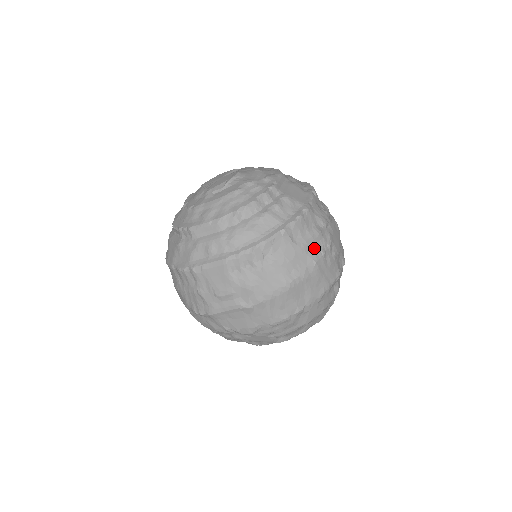
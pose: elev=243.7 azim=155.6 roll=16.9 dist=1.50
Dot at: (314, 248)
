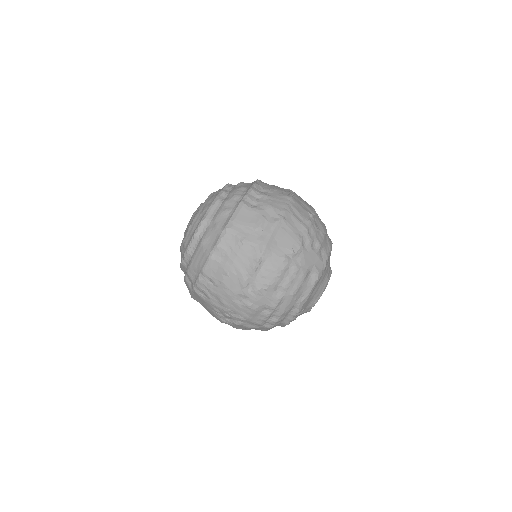
Dot at: occluded
